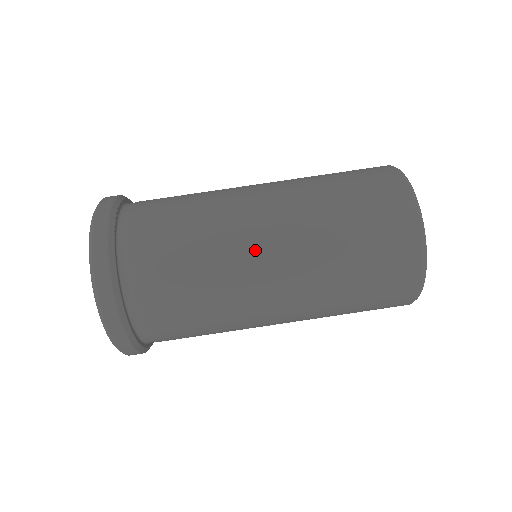
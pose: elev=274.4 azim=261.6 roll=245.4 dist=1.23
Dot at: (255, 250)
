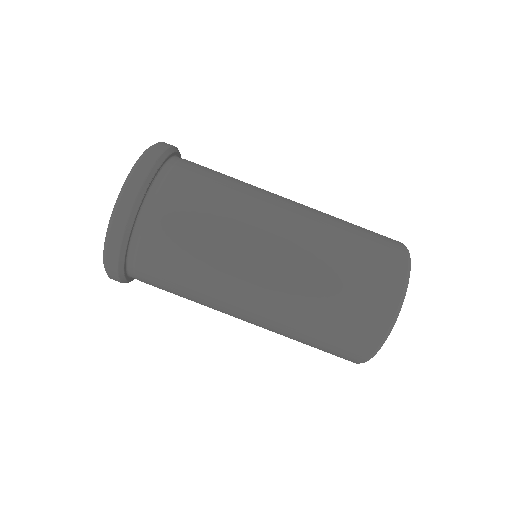
Dot at: (247, 280)
